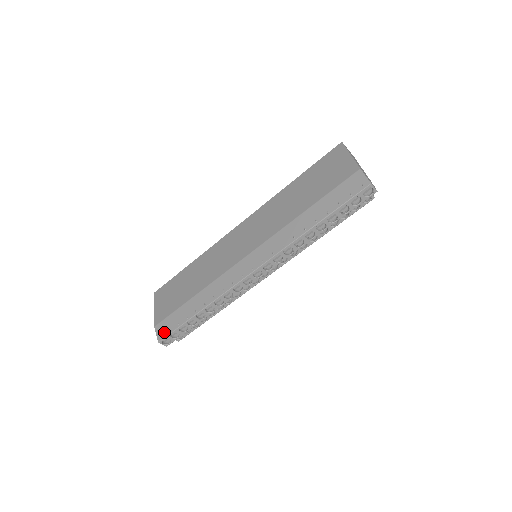
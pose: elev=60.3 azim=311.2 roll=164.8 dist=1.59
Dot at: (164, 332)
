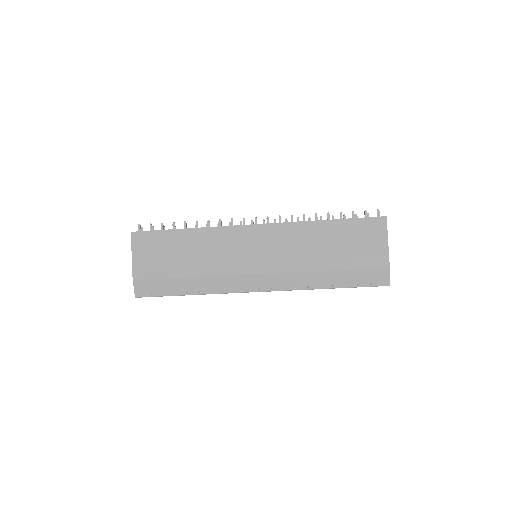
Dot at: (145, 292)
